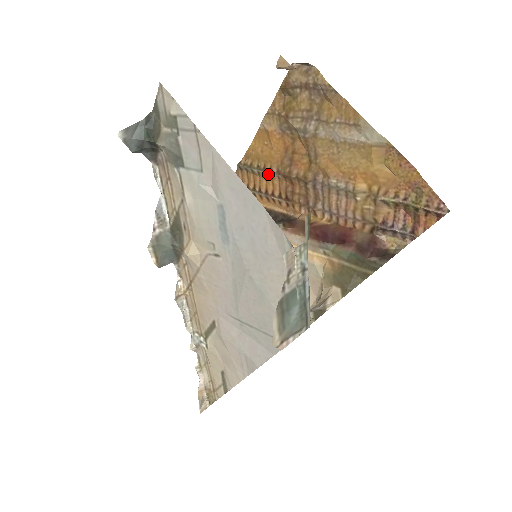
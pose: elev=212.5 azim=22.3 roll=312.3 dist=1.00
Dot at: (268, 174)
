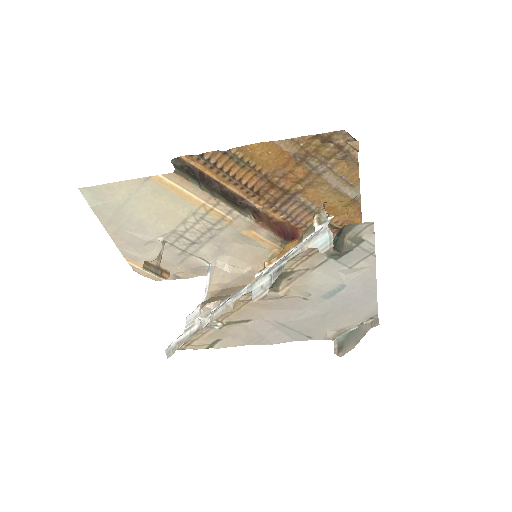
Dot at: (254, 172)
